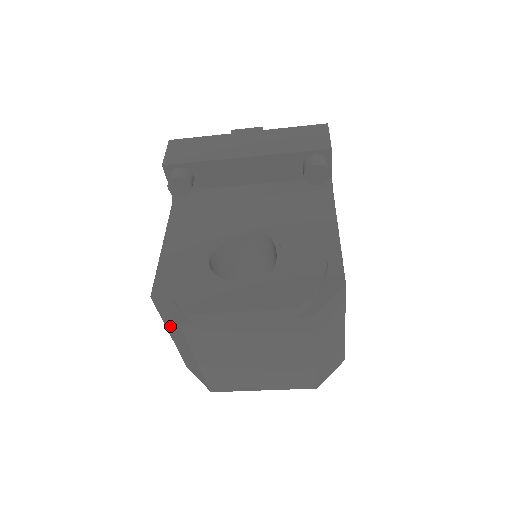
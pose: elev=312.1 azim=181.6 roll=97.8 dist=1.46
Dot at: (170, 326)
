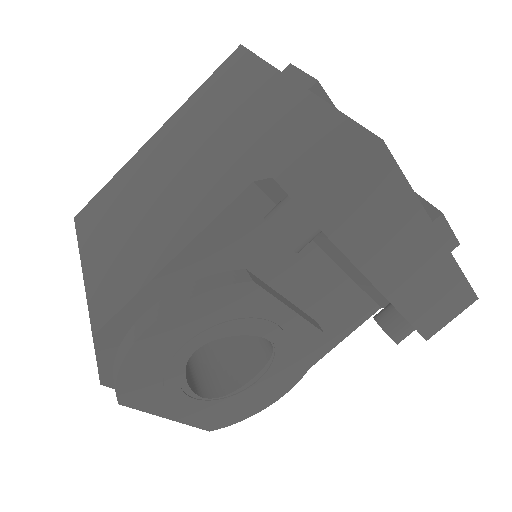
Dot at: occluded
